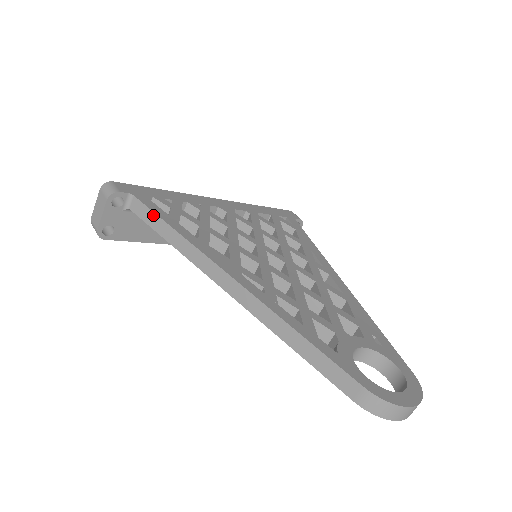
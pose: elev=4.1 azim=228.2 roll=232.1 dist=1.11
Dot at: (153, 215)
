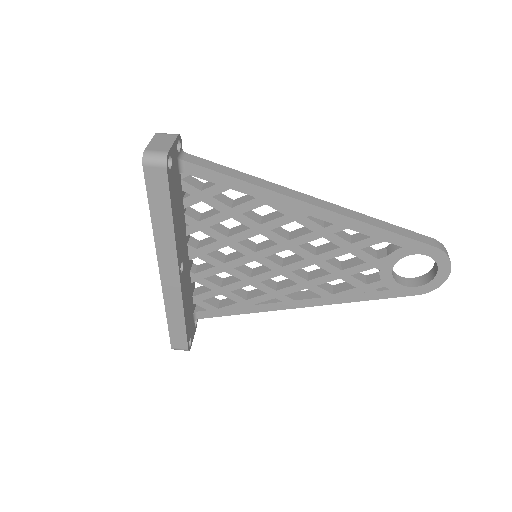
Dot at: (216, 164)
